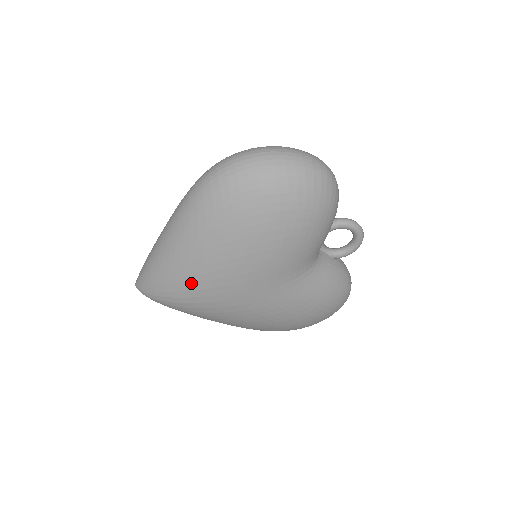
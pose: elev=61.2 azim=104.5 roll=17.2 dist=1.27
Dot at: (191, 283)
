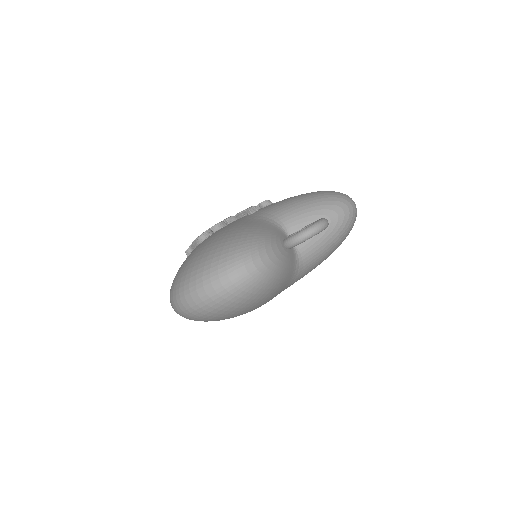
Dot at: occluded
